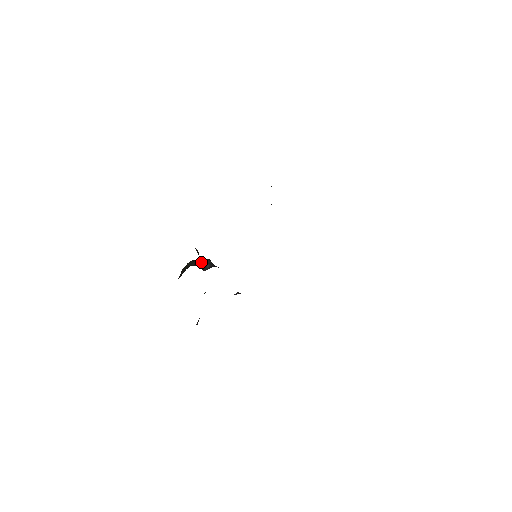
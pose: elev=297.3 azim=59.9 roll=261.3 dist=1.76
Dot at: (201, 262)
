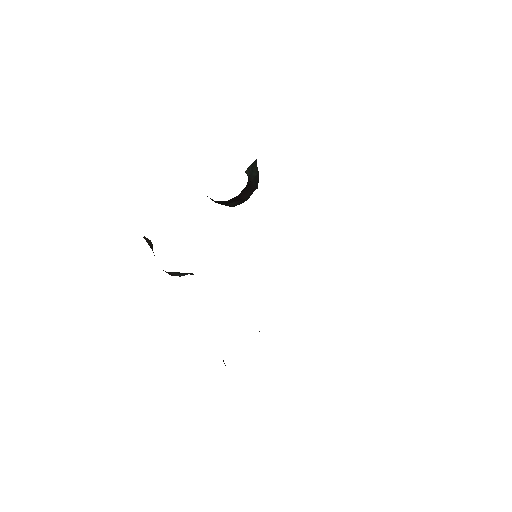
Dot at: (174, 272)
